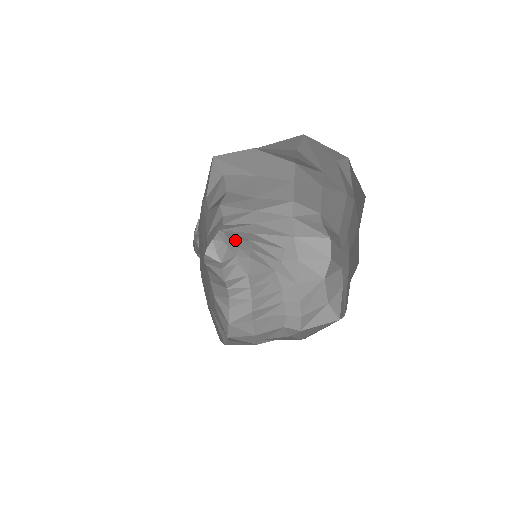
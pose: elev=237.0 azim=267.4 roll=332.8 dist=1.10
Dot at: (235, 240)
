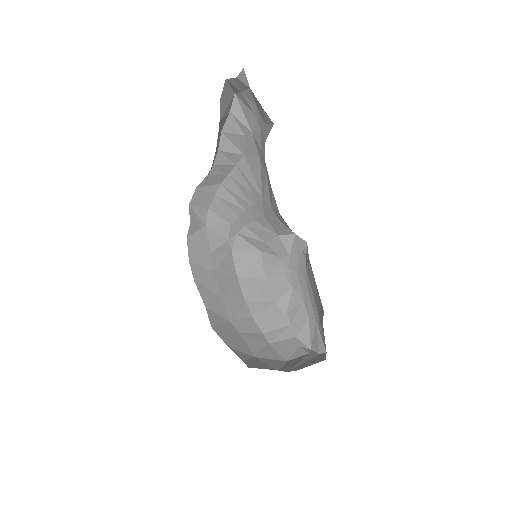
Dot at: occluded
